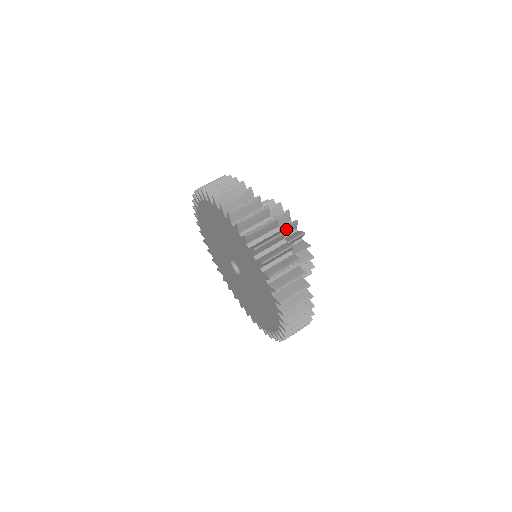
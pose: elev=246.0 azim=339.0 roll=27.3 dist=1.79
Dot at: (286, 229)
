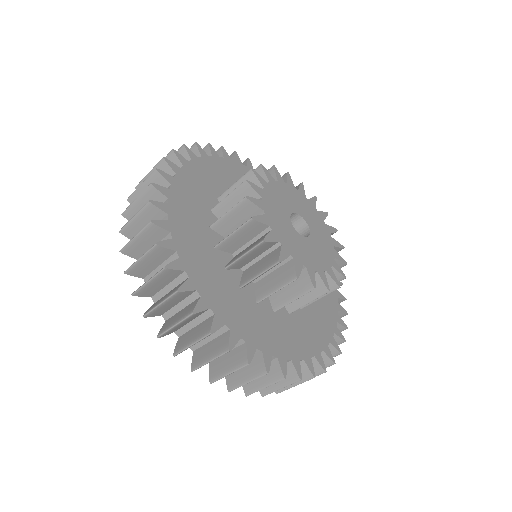
Dot at: (266, 271)
